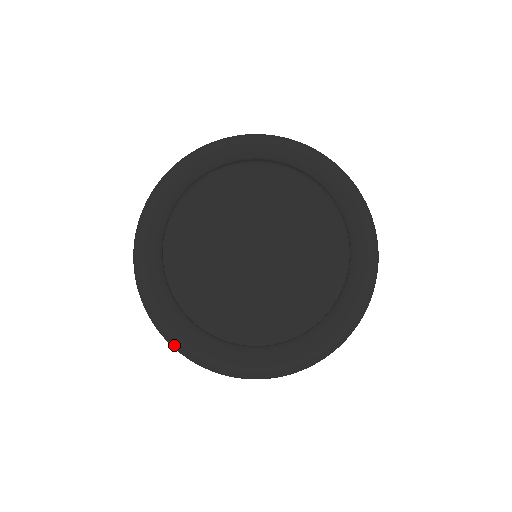
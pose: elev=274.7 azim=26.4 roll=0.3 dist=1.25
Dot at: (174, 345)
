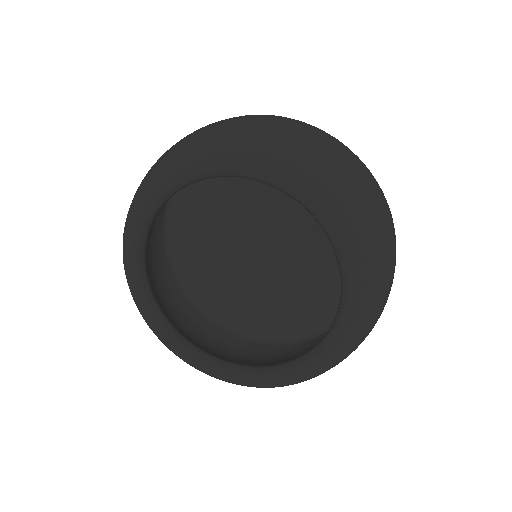
Dot at: occluded
